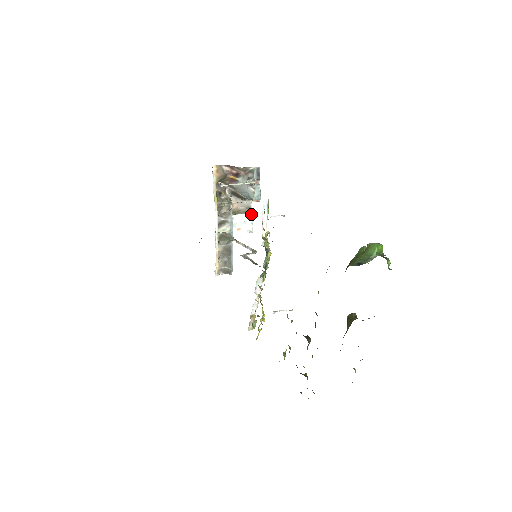
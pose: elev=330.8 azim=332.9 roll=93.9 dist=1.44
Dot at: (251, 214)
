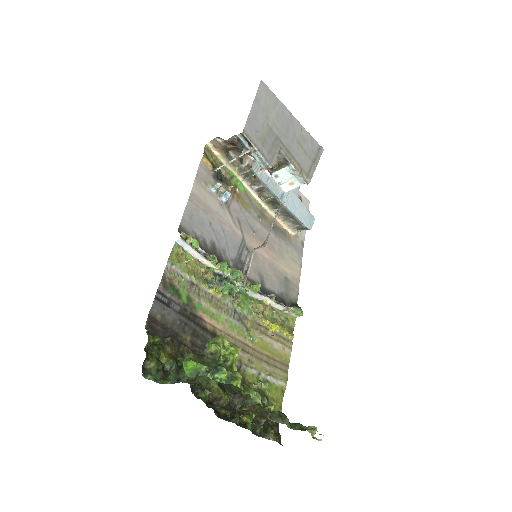
Dot at: (292, 167)
